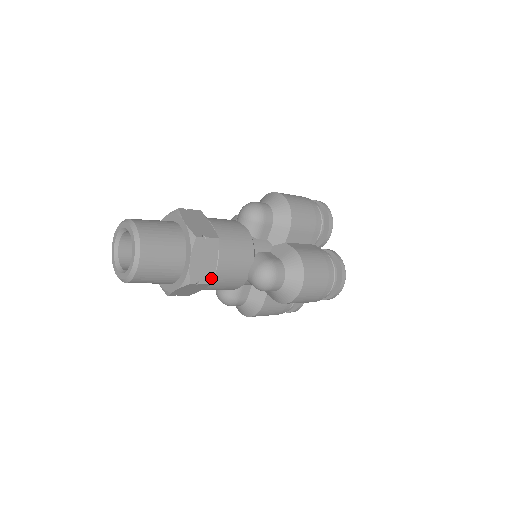
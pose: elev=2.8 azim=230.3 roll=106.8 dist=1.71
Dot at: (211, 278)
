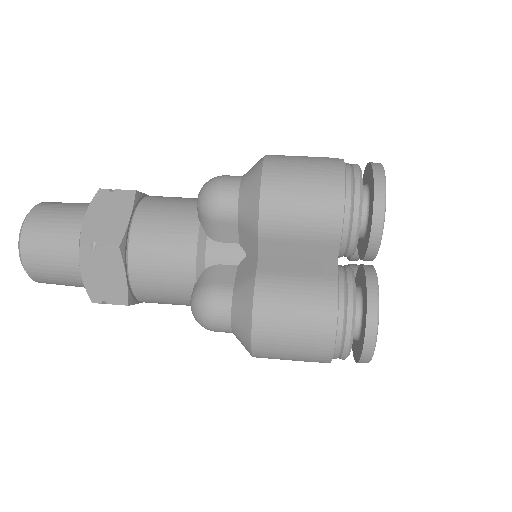
Dot at: (124, 298)
